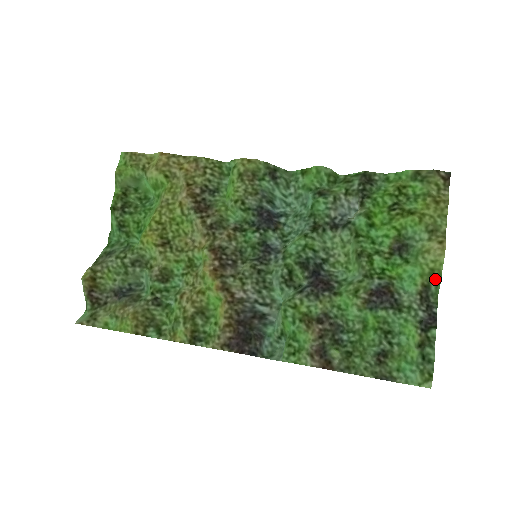
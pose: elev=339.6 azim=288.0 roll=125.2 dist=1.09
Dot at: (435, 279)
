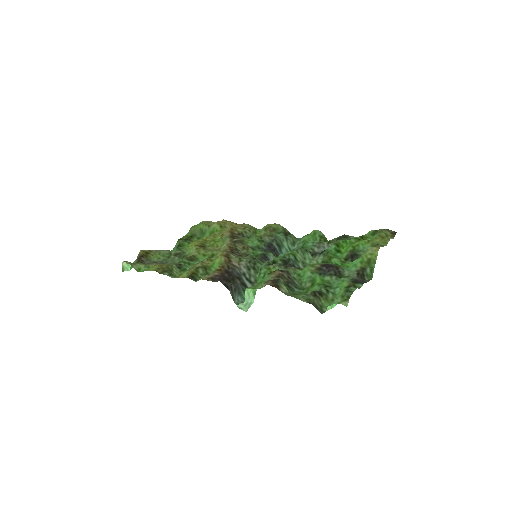
Dot at: (371, 266)
